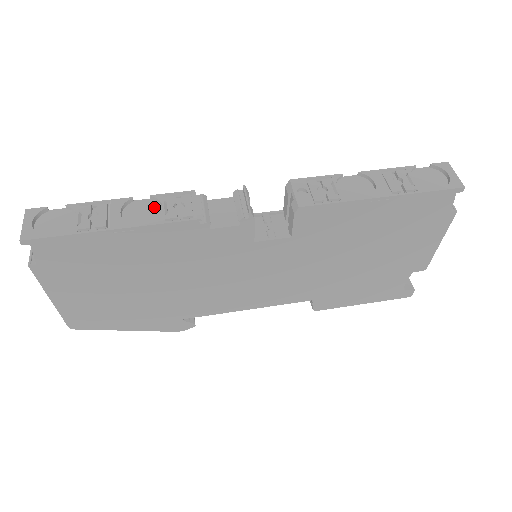
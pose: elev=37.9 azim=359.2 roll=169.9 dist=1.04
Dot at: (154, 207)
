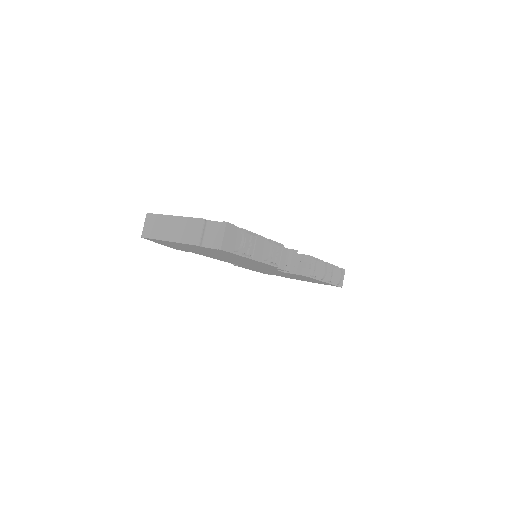
Dot at: (268, 247)
